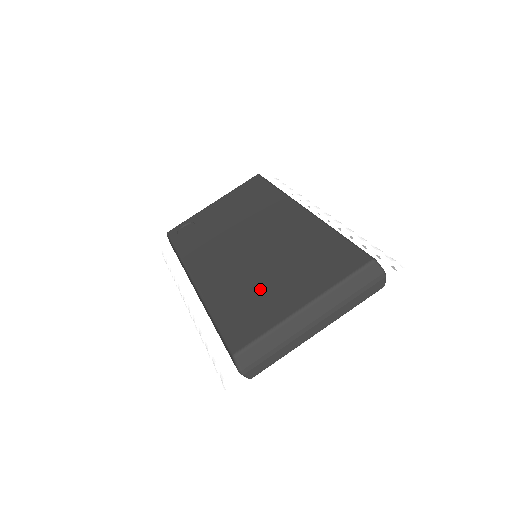
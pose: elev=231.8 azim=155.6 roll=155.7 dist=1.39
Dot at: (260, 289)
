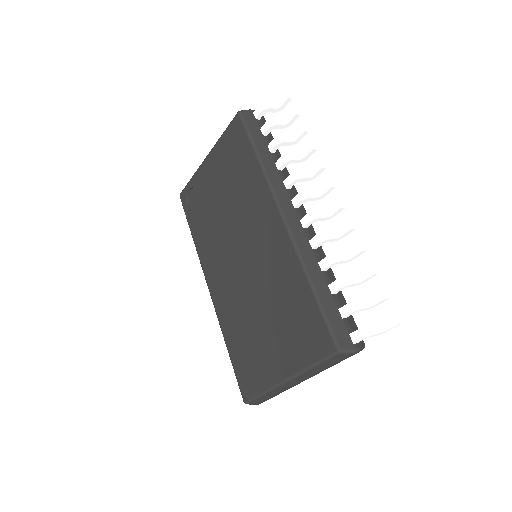
Dot at: (254, 336)
